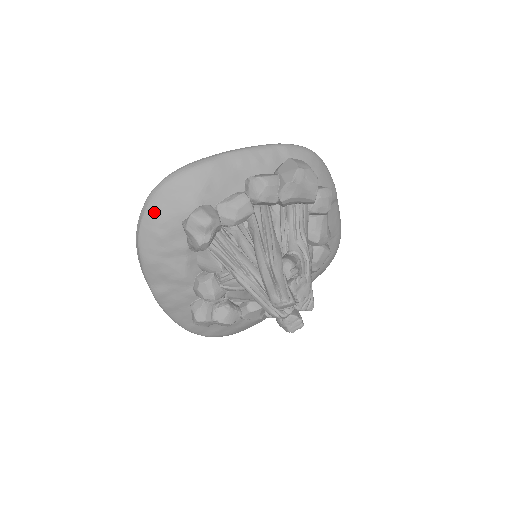
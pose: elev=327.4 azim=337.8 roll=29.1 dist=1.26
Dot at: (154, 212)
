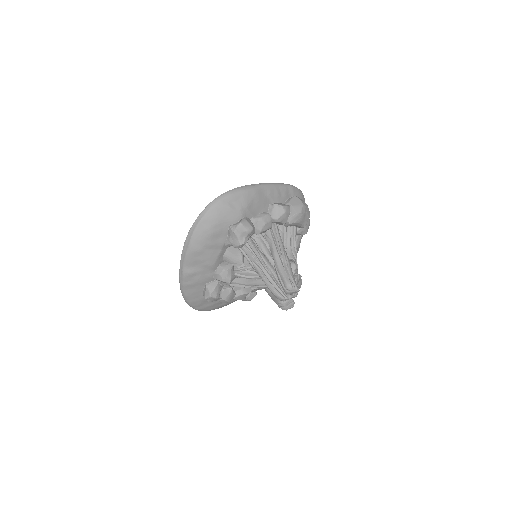
Dot at: (213, 216)
